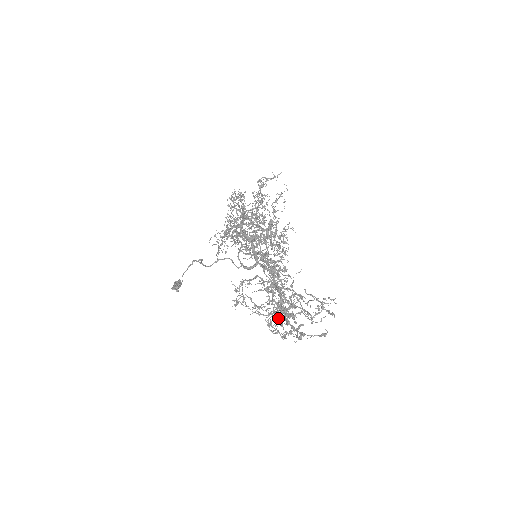
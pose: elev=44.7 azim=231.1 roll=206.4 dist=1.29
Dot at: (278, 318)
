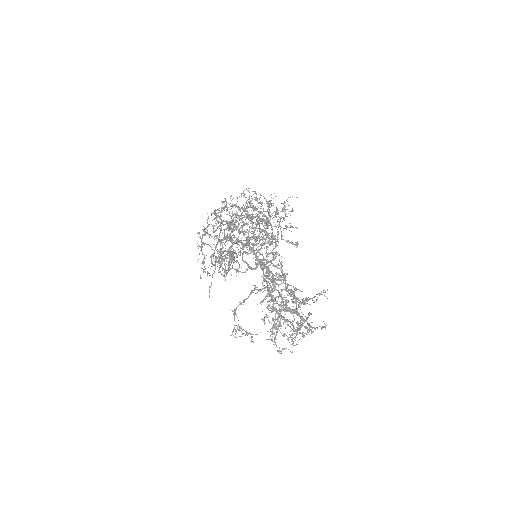
Dot at: (269, 339)
